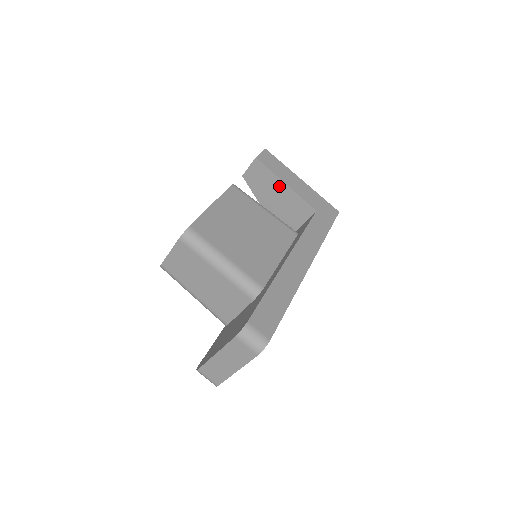
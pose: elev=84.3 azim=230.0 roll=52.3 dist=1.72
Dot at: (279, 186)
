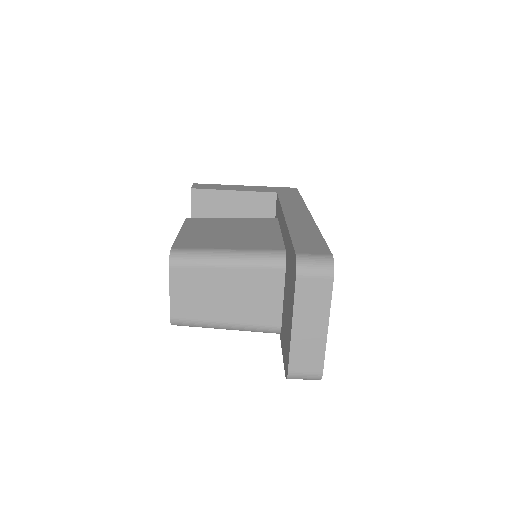
Dot at: (229, 198)
